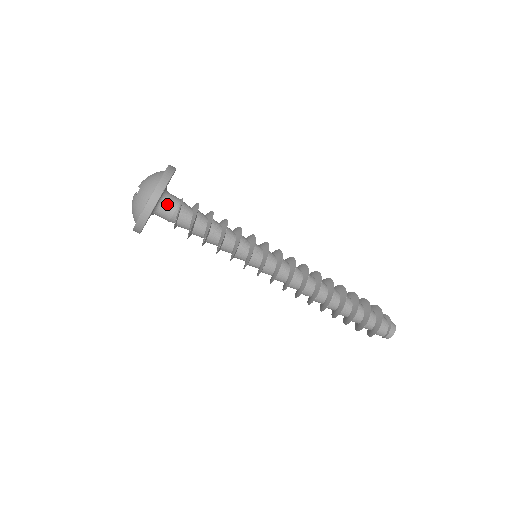
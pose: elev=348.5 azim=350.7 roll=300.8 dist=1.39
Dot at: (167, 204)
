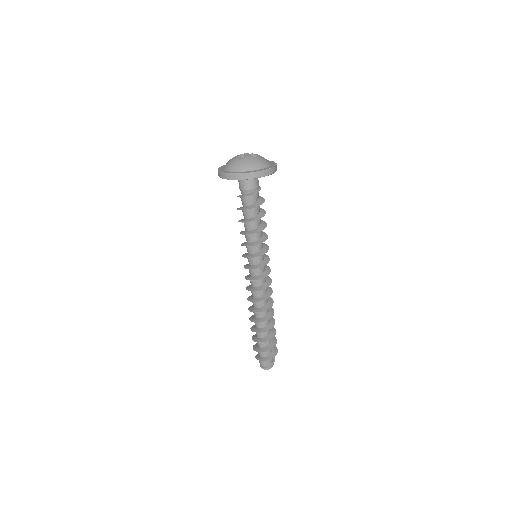
Dot at: occluded
